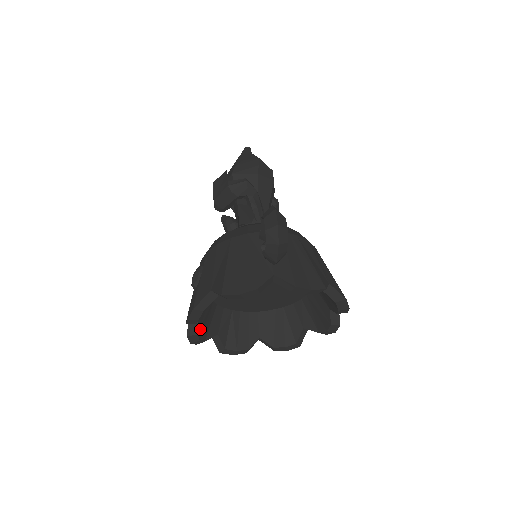
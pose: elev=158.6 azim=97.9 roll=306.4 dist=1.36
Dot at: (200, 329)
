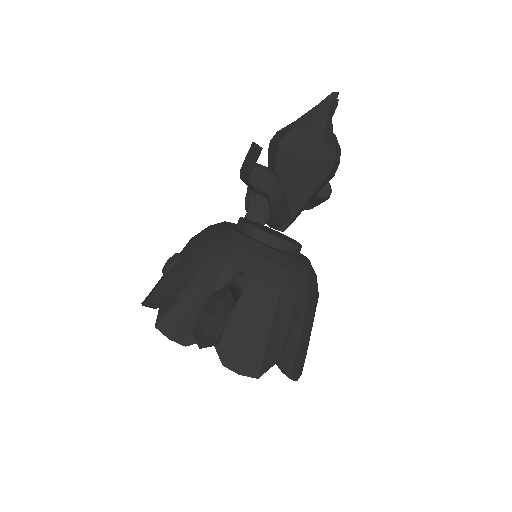
Dot at: occluded
